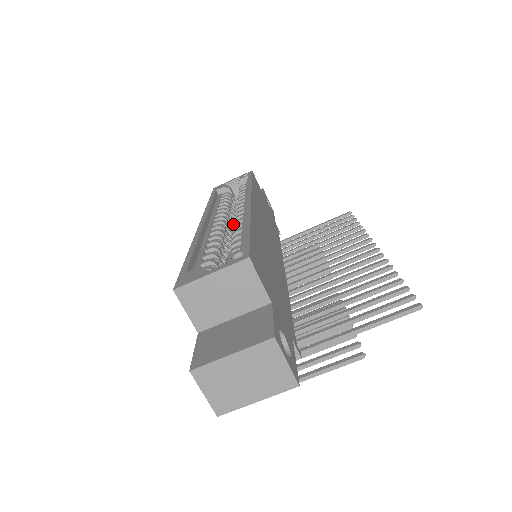
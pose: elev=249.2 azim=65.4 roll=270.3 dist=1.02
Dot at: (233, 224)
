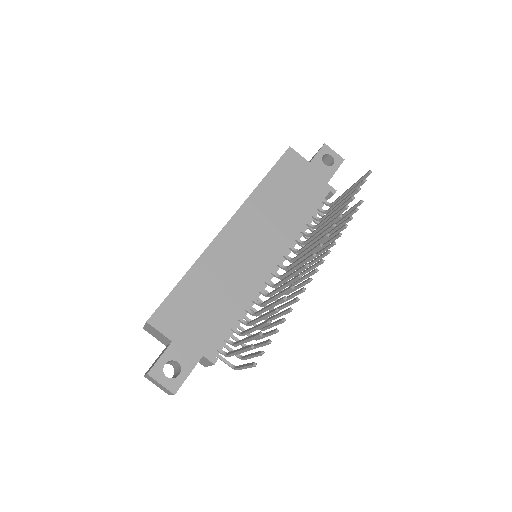
Dot at: occluded
